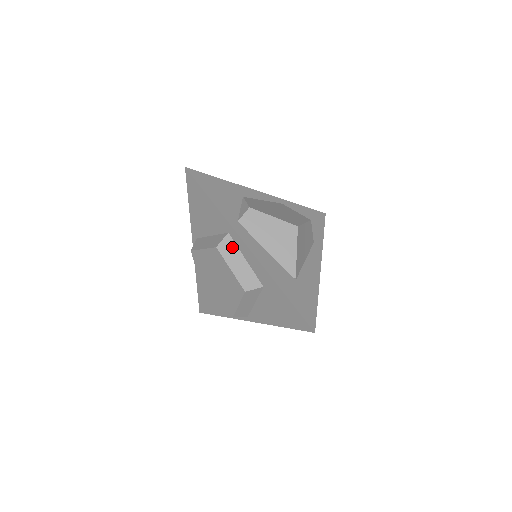
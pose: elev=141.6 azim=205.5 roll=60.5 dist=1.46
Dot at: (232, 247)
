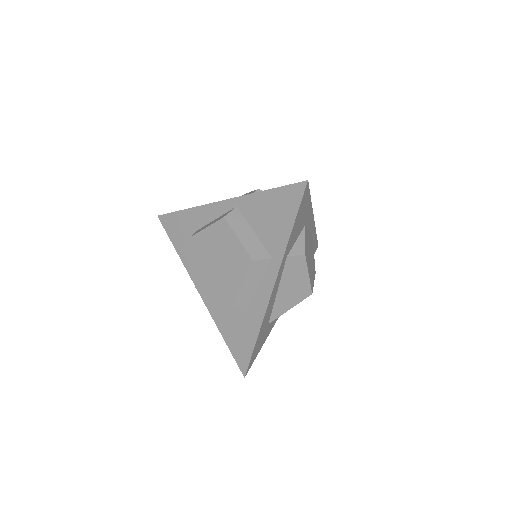
Dot at: (262, 270)
